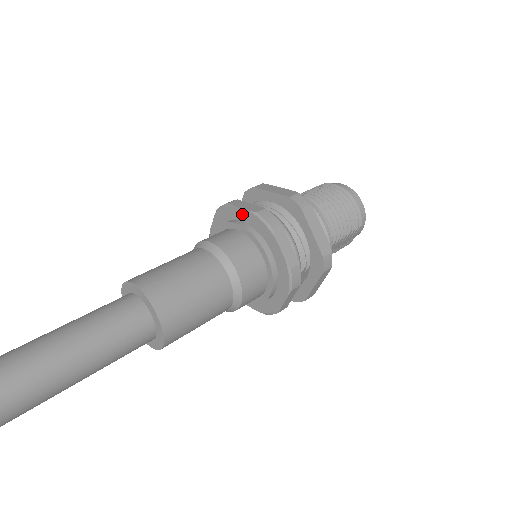
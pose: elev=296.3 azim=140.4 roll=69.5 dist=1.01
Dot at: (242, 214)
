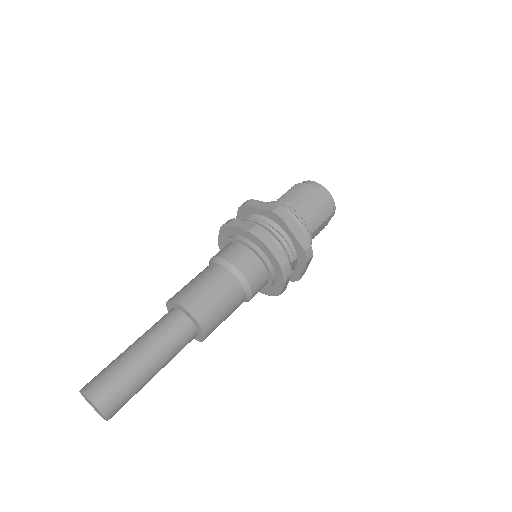
Dot at: (240, 231)
